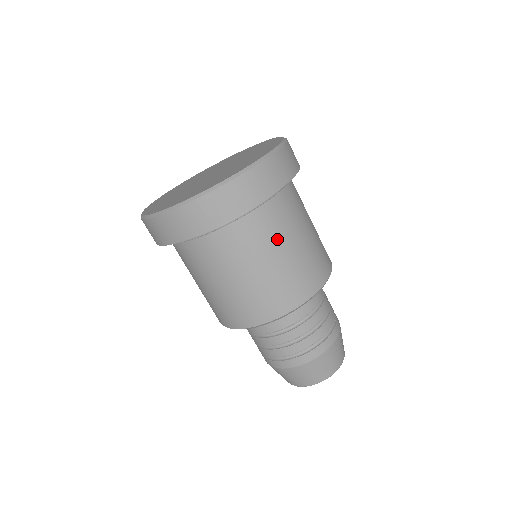
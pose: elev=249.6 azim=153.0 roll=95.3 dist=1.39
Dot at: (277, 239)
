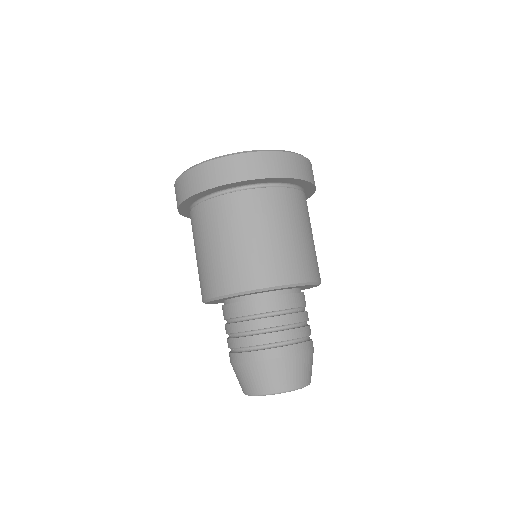
Dot at: (236, 225)
